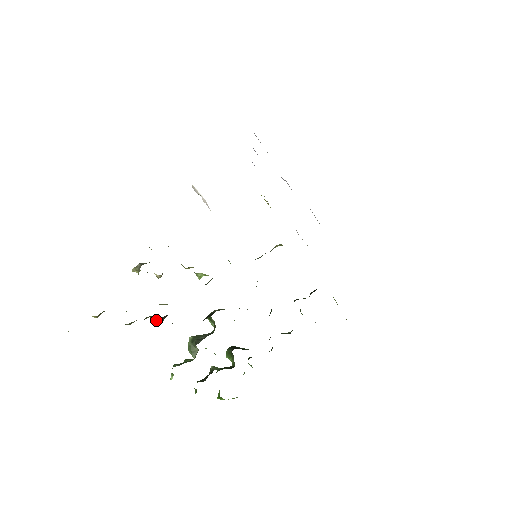
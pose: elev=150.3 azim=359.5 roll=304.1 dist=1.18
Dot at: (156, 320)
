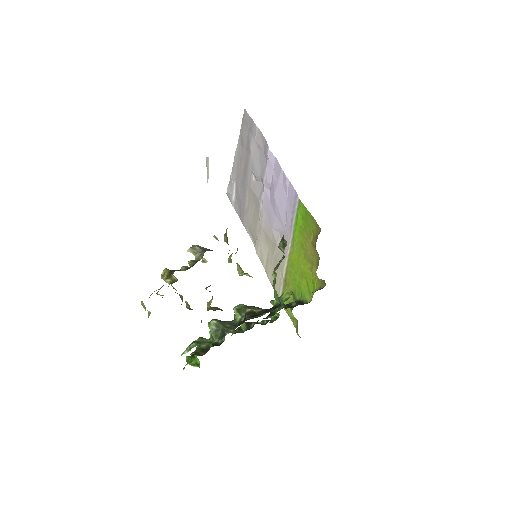
Dot at: (211, 309)
